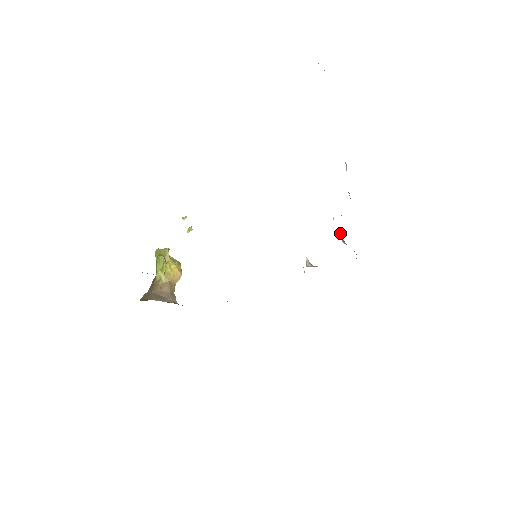
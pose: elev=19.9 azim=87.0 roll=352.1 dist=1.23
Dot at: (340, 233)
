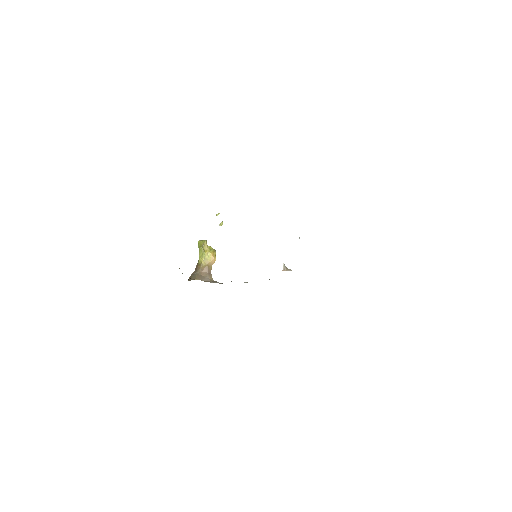
Dot at: occluded
